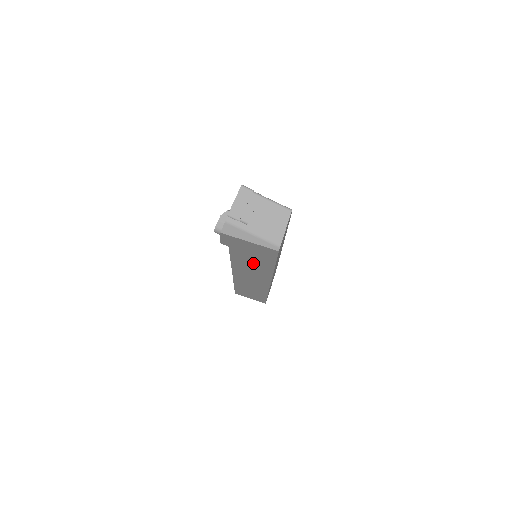
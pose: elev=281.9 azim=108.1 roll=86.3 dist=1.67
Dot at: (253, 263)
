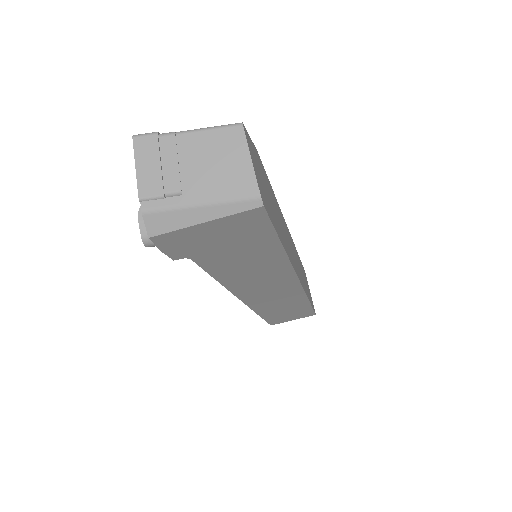
Dot at: (249, 263)
